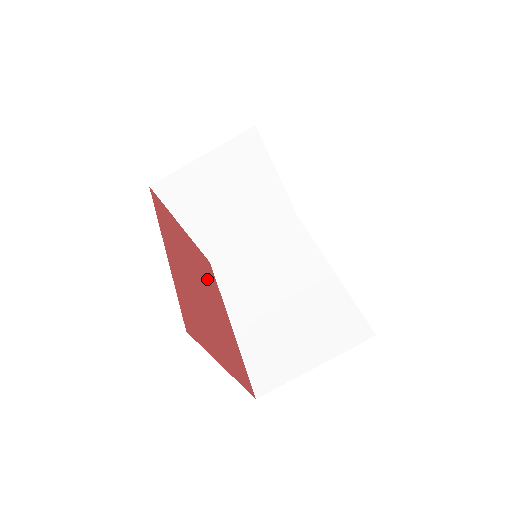
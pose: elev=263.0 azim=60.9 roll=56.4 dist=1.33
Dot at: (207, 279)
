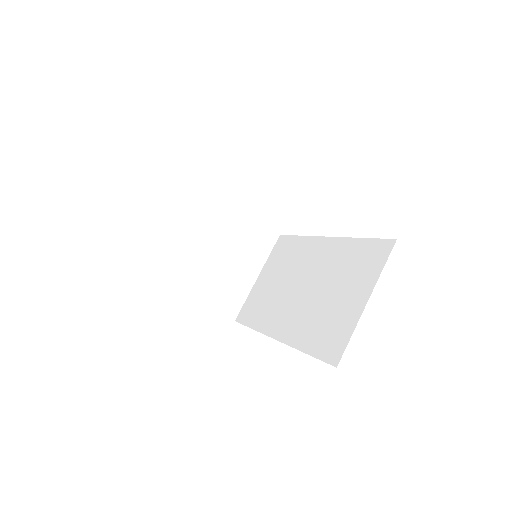
Dot at: occluded
